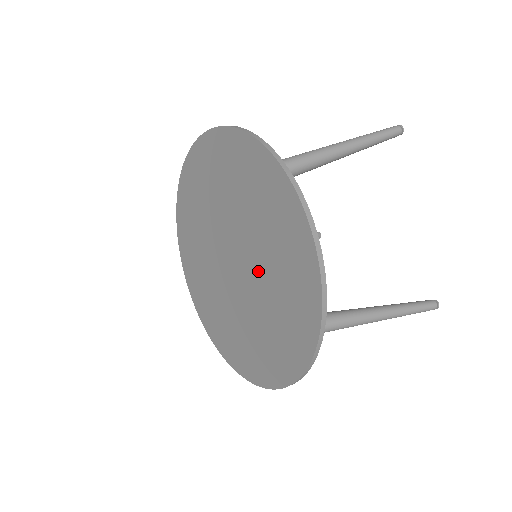
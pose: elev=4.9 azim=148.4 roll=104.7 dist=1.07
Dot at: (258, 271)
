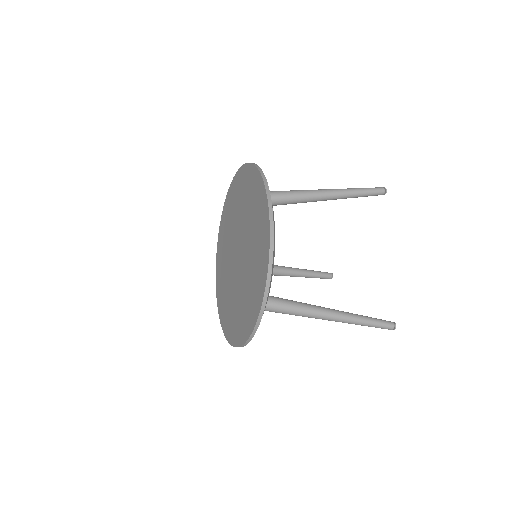
Dot at: (247, 256)
